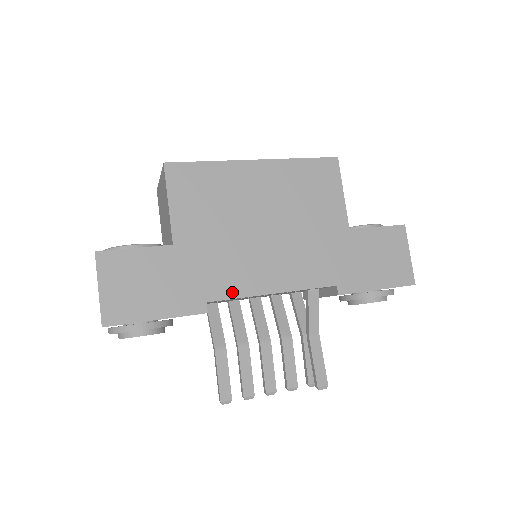
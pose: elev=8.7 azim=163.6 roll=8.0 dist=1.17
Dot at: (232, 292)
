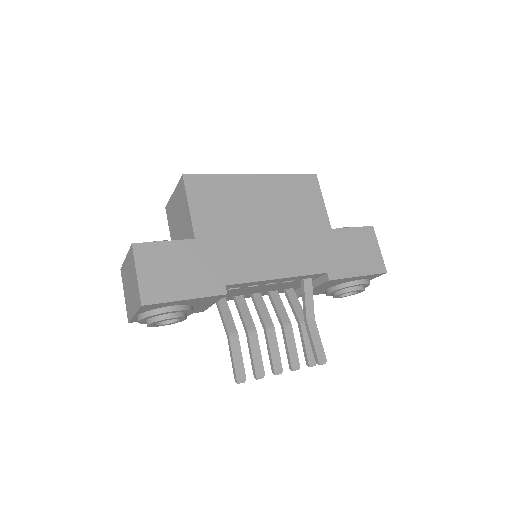
Dot at: (245, 277)
